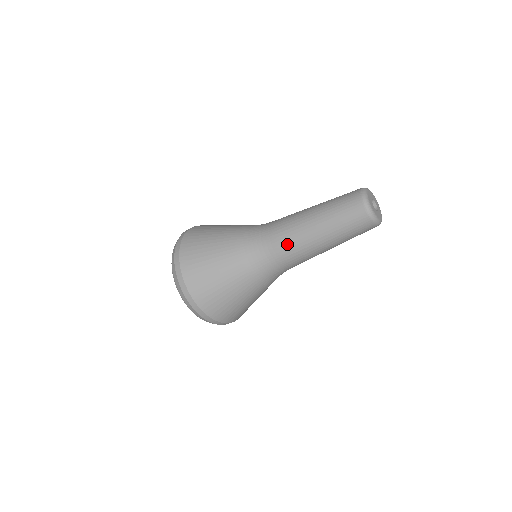
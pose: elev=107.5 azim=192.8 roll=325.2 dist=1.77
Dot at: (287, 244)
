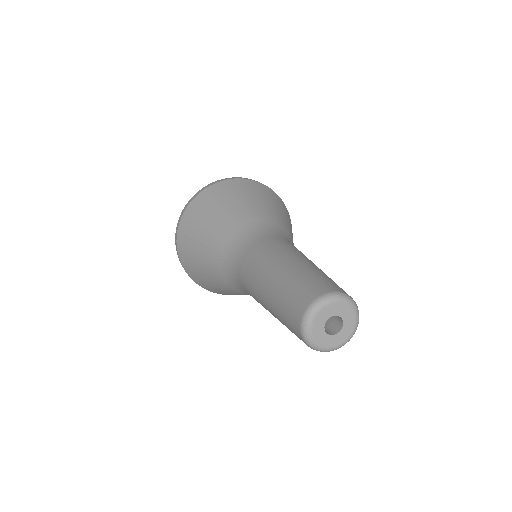
Dot at: (247, 275)
